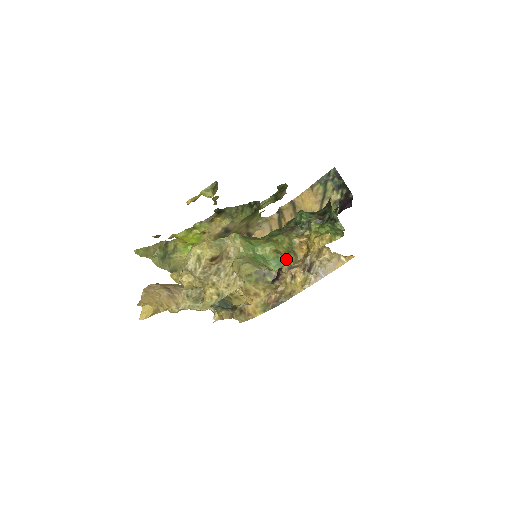
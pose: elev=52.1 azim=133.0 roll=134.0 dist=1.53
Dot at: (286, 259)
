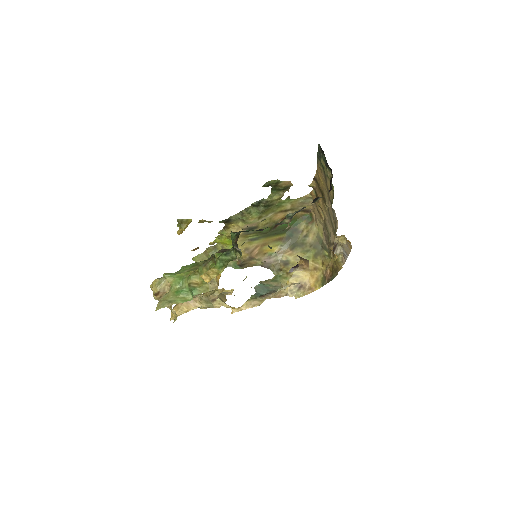
Dot at: (197, 290)
